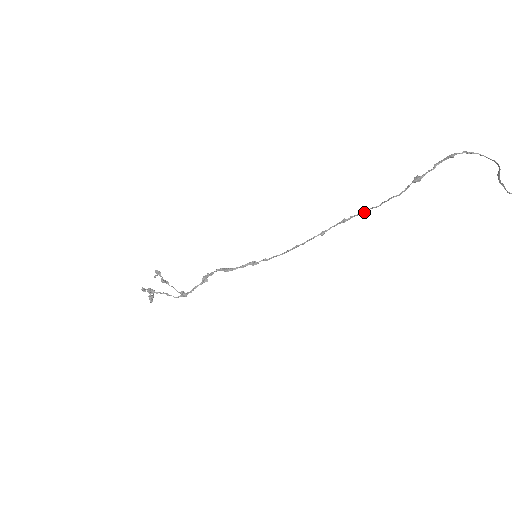
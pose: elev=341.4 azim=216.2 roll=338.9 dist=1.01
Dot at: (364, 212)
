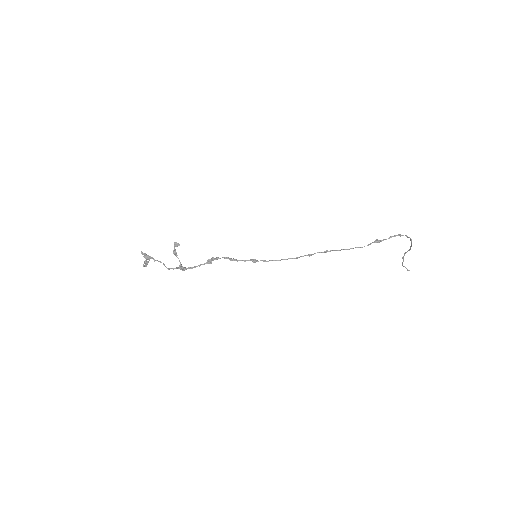
Dot at: (339, 250)
